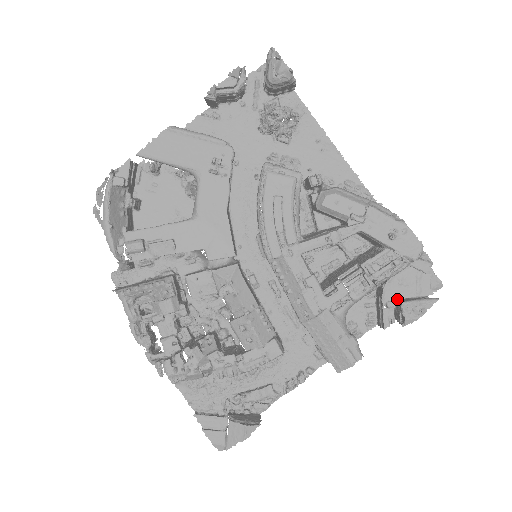
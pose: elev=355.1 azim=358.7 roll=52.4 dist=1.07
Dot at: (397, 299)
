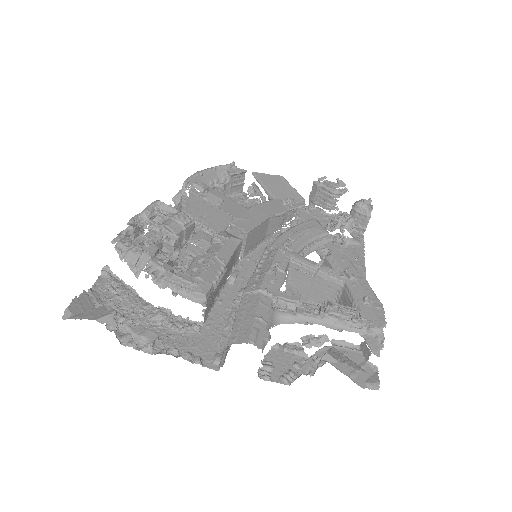
Dot at: occluded
